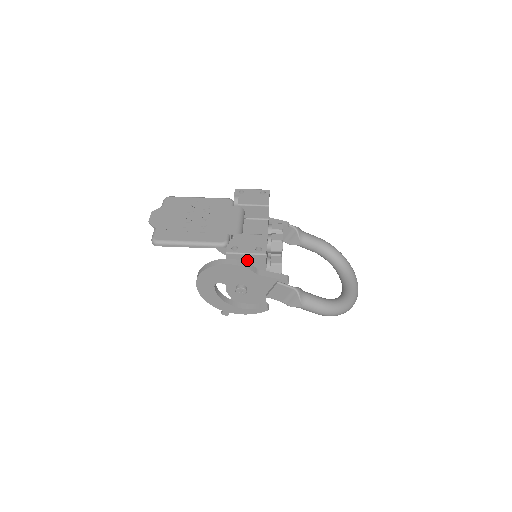
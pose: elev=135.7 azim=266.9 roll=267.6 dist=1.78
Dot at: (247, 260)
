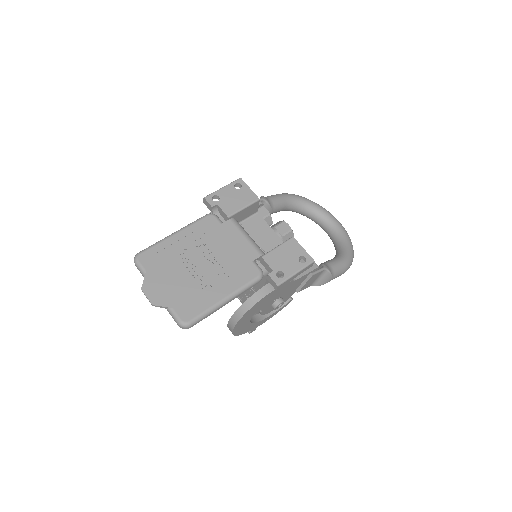
Dot at: occluded
